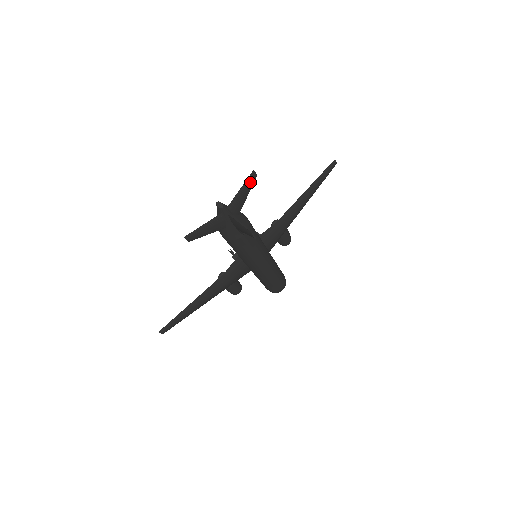
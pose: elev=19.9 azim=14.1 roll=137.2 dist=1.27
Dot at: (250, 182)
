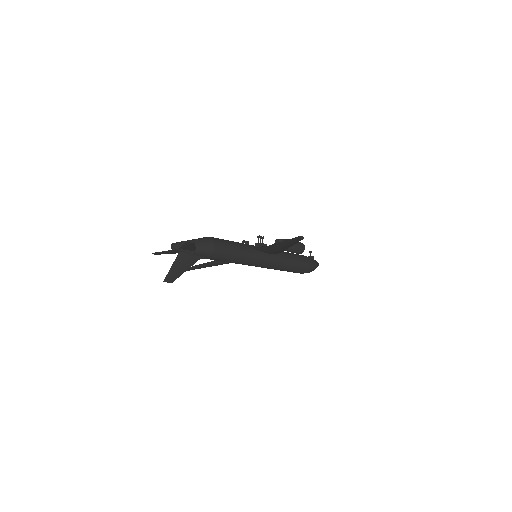
Dot at: (189, 244)
